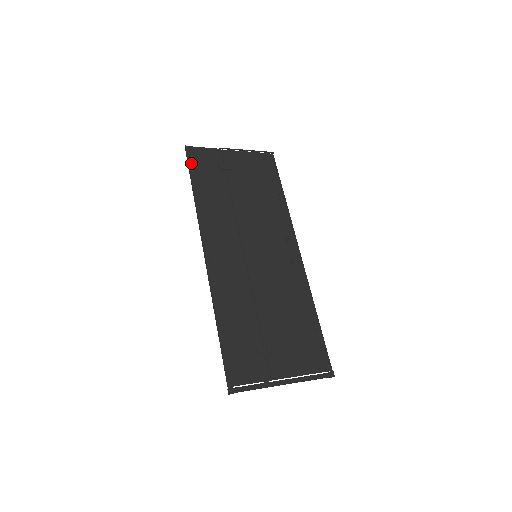
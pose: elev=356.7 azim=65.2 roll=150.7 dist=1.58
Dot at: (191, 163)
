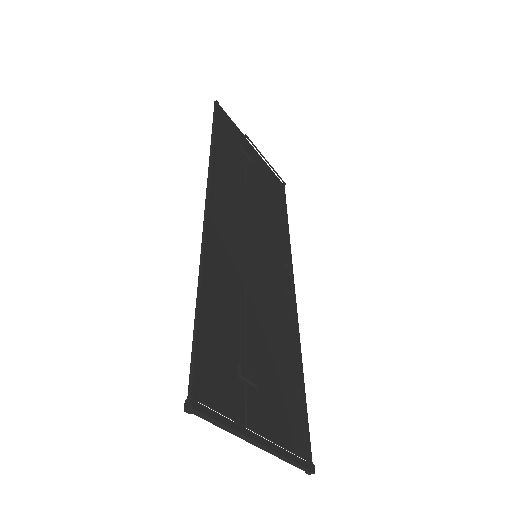
Dot at: (218, 117)
